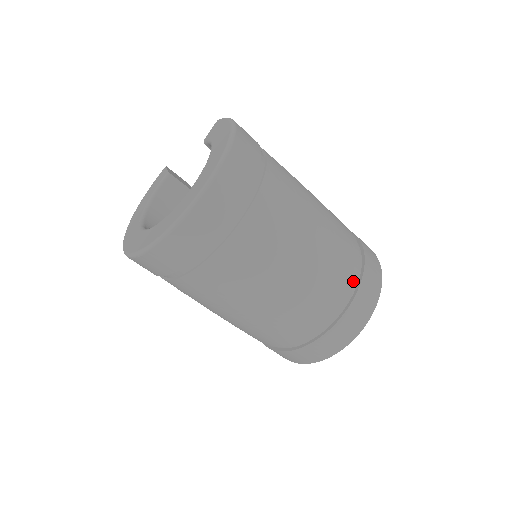
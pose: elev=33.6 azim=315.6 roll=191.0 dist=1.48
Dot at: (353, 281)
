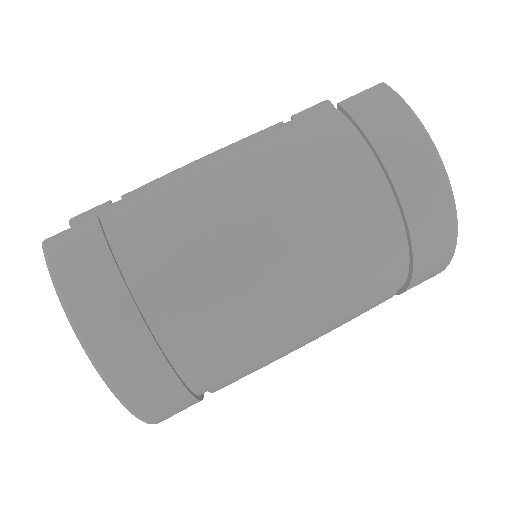
Dot at: (399, 264)
